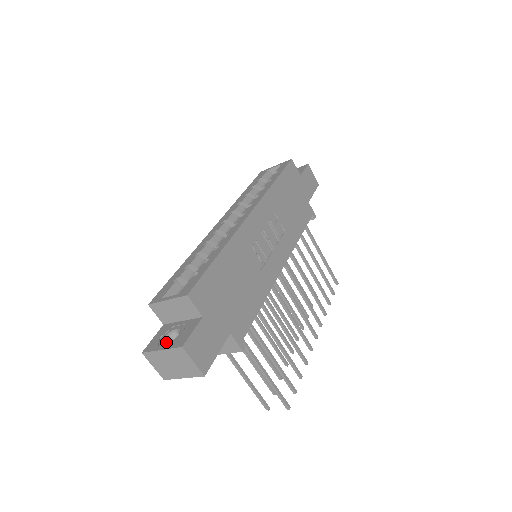
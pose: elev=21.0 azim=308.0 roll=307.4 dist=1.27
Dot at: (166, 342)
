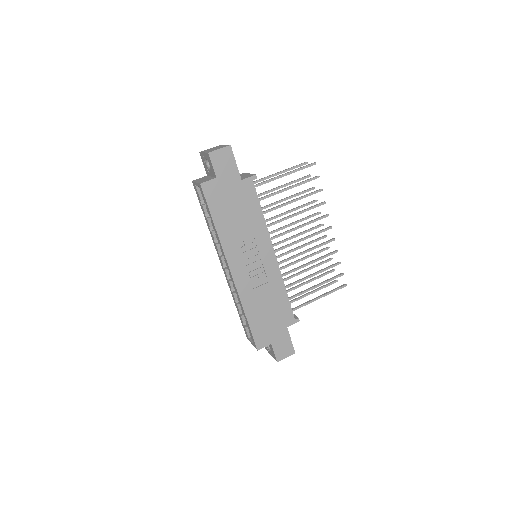
Dot at: (269, 349)
